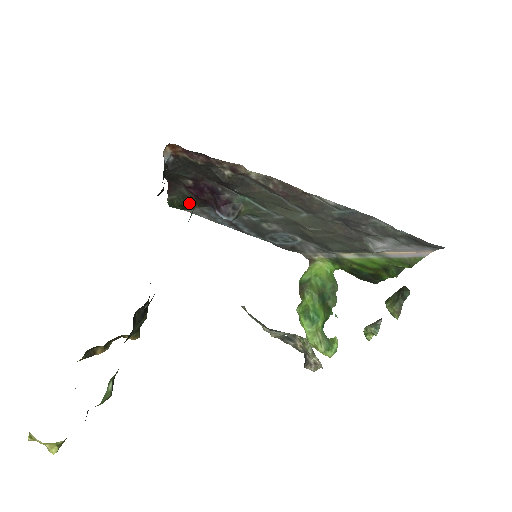
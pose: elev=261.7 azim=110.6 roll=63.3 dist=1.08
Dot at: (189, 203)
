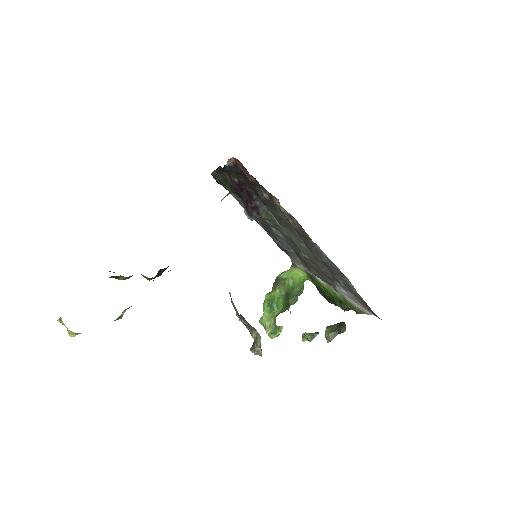
Dot at: (227, 186)
